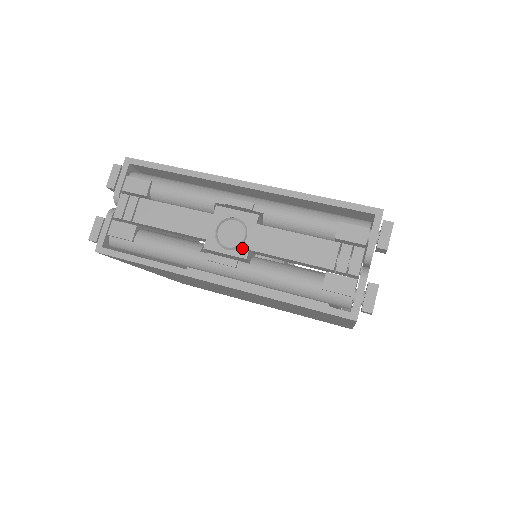
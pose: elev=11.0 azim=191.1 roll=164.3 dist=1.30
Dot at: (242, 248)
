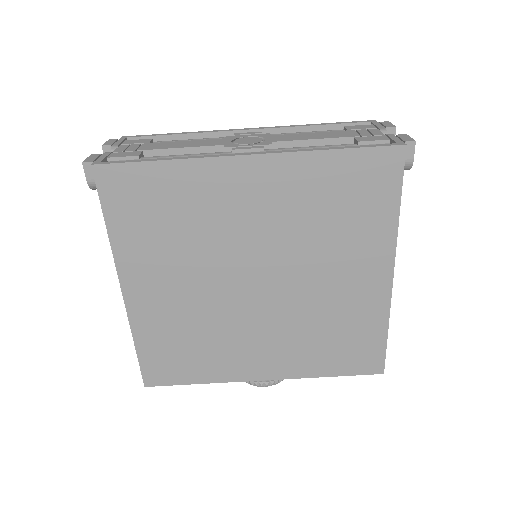
Dot at: (264, 142)
